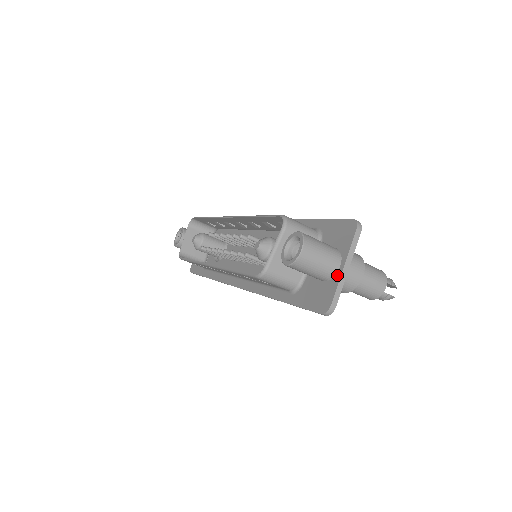
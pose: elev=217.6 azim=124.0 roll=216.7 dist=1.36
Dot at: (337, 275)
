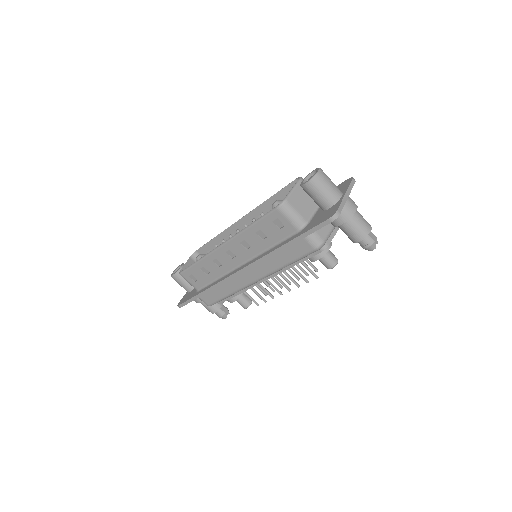
Dot at: (340, 199)
